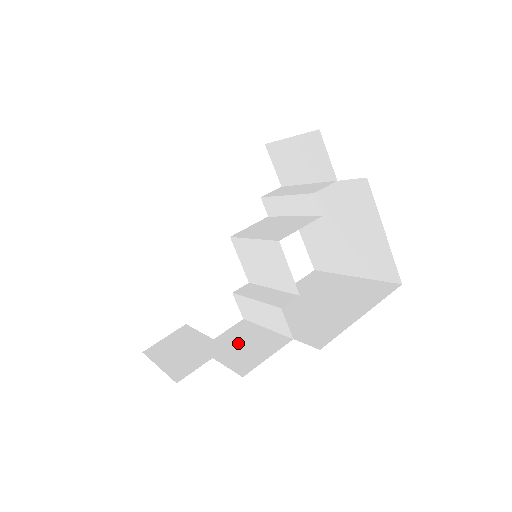
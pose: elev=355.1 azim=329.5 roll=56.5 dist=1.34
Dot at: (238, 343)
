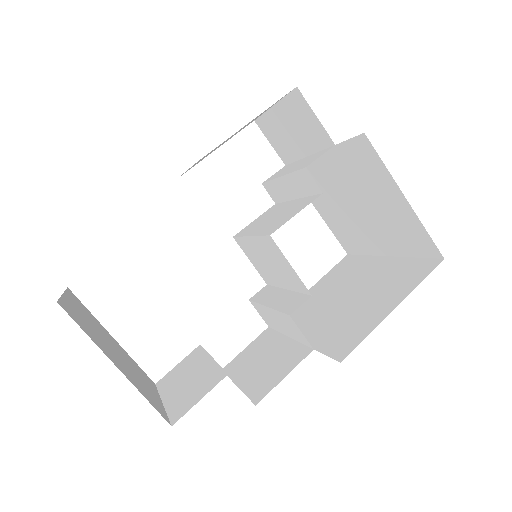
Dot at: (258, 359)
